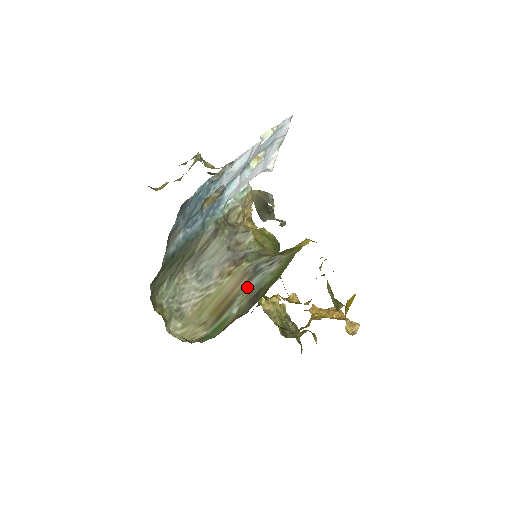
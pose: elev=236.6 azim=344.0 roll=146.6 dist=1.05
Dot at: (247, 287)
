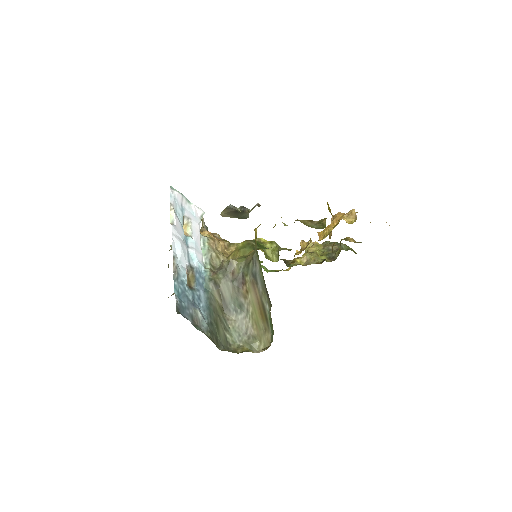
Dot at: (260, 289)
